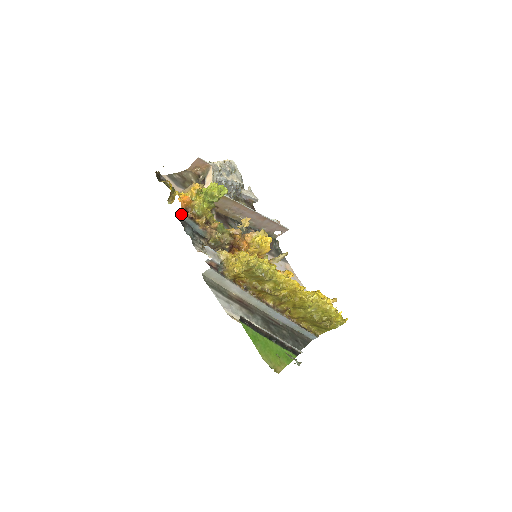
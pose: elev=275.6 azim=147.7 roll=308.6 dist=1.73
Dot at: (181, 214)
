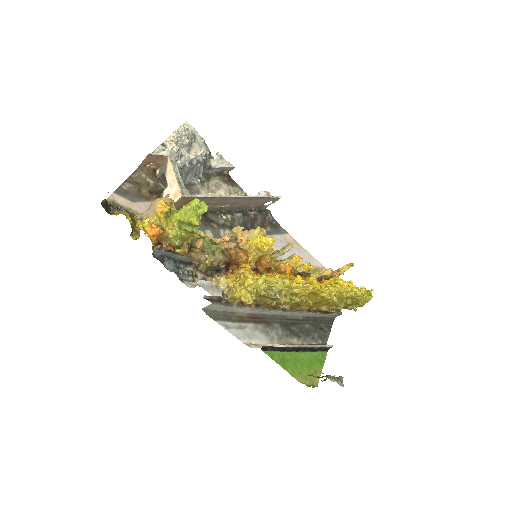
Dot at: (154, 249)
